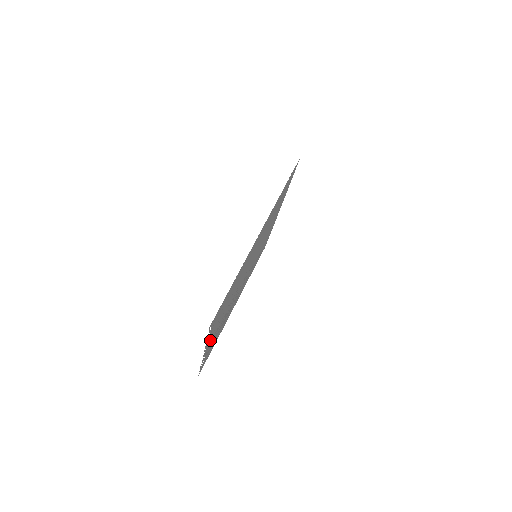
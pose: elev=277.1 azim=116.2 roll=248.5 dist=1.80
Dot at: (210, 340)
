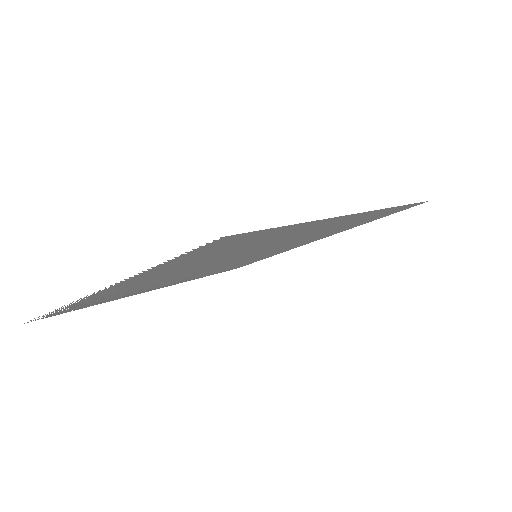
Dot at: (129, 282)
